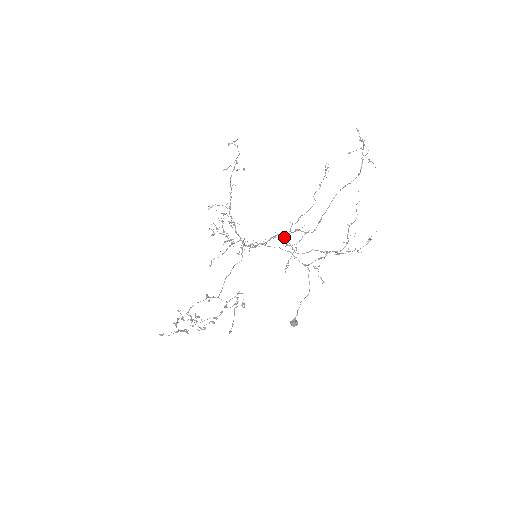
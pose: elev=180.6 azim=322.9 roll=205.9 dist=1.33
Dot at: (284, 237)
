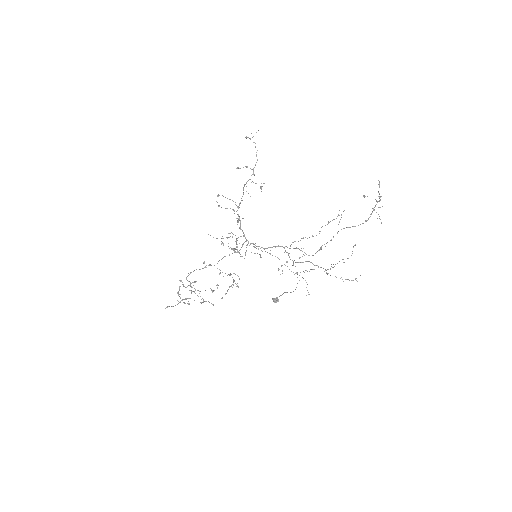
Dot at: occluded
